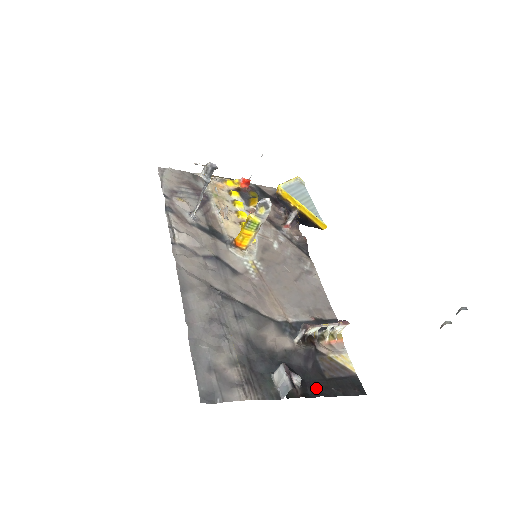
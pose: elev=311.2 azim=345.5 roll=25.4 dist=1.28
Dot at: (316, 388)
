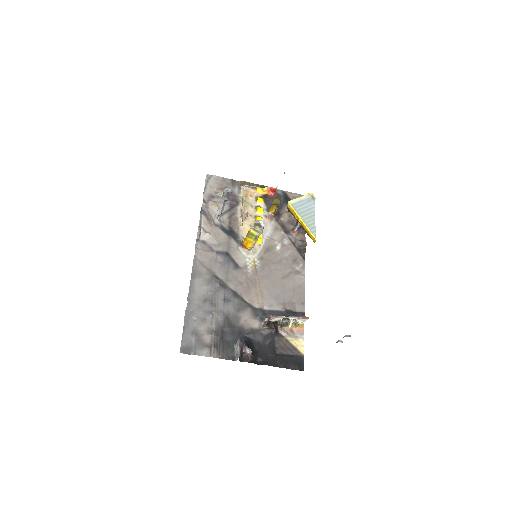
Dot at: (265, 359)
